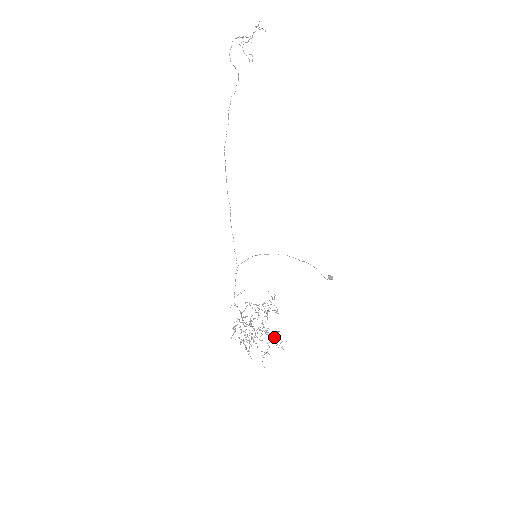
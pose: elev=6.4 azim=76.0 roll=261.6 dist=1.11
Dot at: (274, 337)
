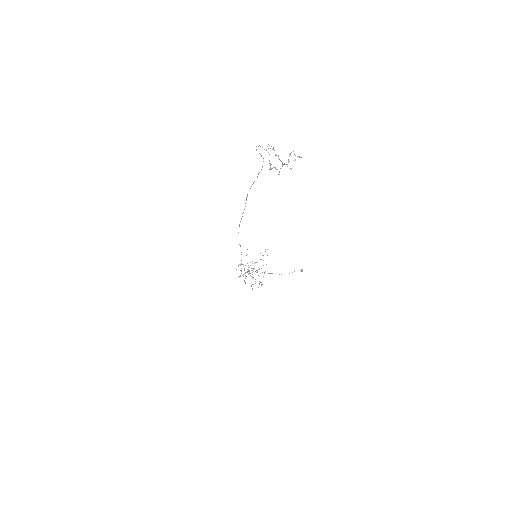
Dot at: occluded
